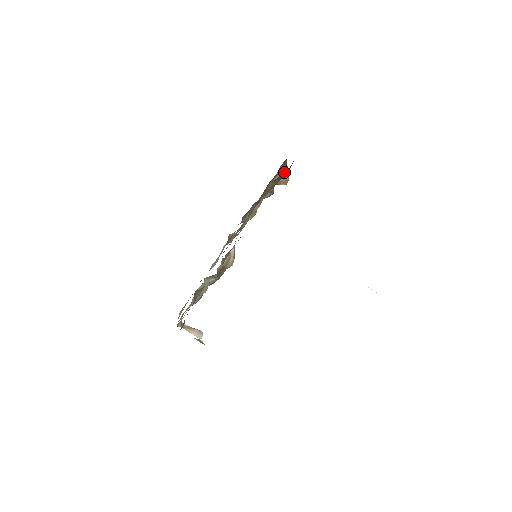
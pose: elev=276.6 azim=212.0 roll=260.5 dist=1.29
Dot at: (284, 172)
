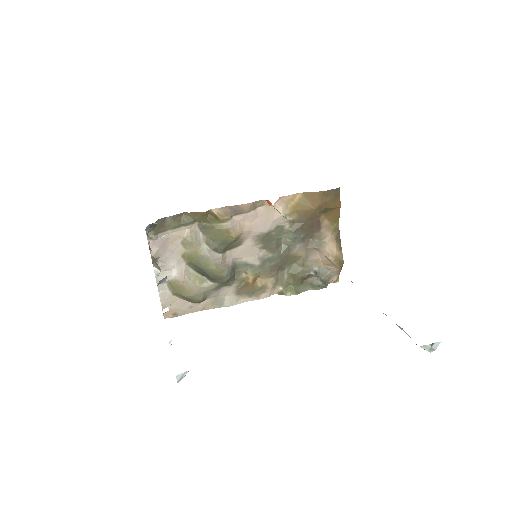
Dot at: (333, 243)
